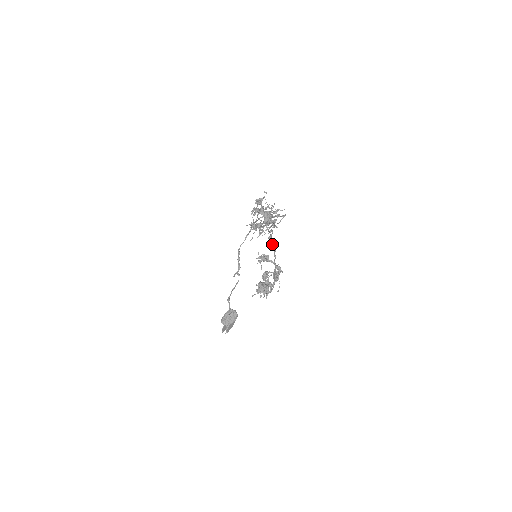
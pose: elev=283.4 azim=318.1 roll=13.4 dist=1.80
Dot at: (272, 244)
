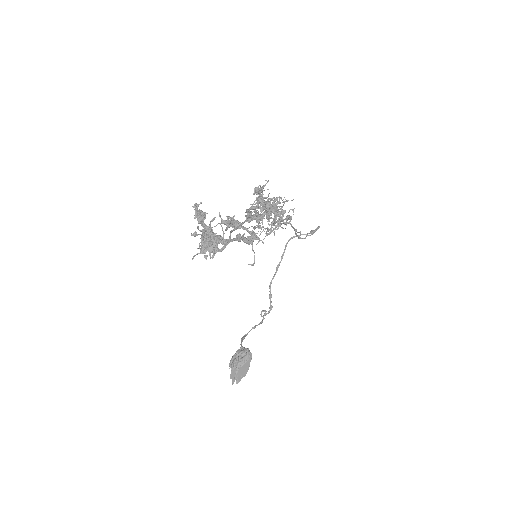
Dot at: (248, 210)
